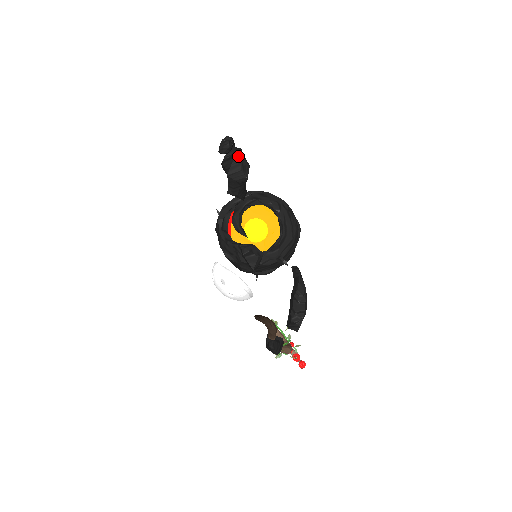
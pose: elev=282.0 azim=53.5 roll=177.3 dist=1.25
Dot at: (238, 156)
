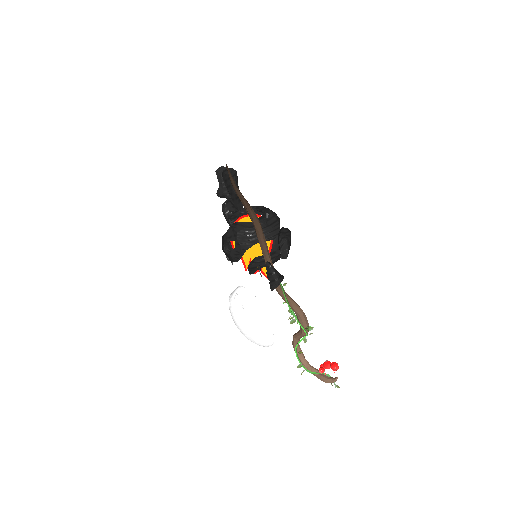
Dot at: occluded
